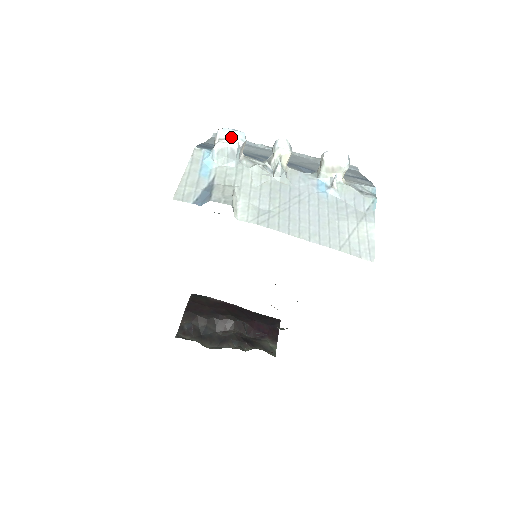
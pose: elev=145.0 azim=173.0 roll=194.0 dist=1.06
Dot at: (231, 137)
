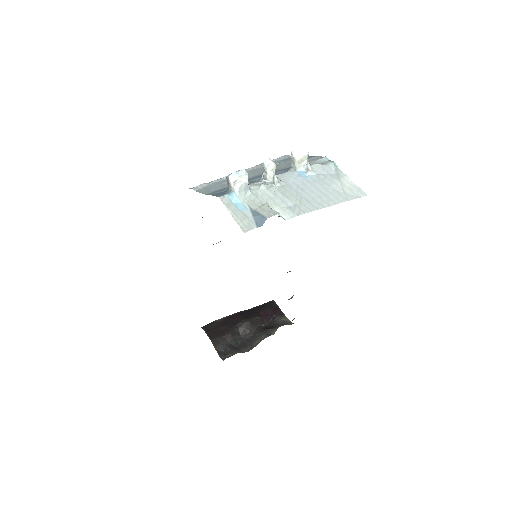
Dot at: (240, 177)
